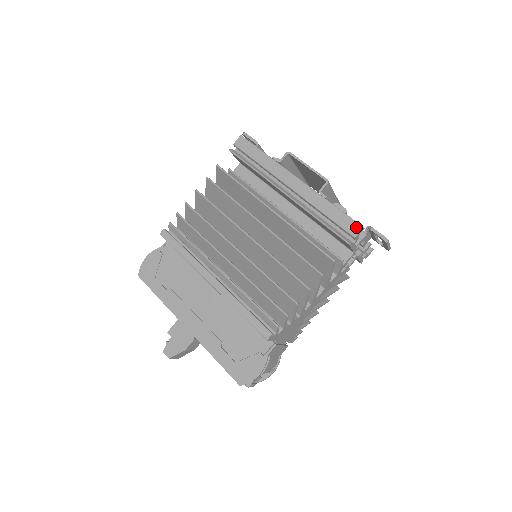
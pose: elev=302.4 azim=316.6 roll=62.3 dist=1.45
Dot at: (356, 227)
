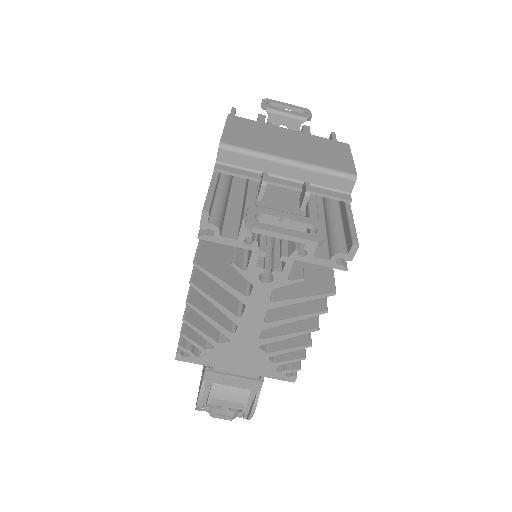
Dot at: occluded
